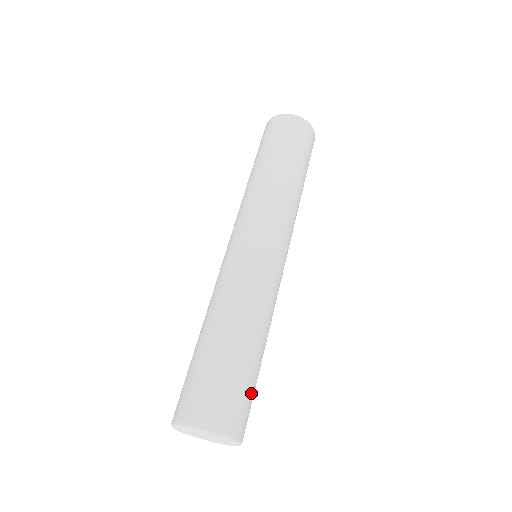
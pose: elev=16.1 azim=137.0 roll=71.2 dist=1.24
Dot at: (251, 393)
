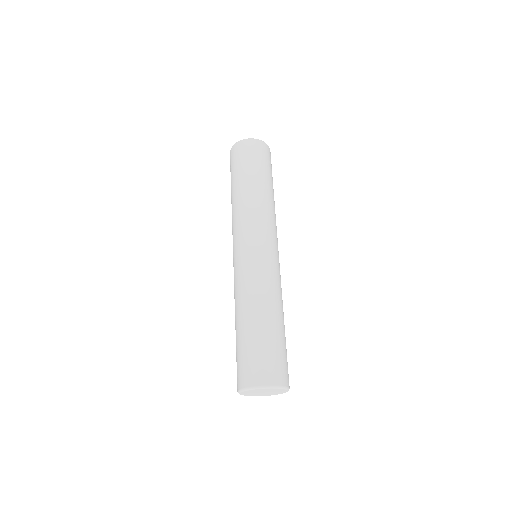
Dot at: occluded
